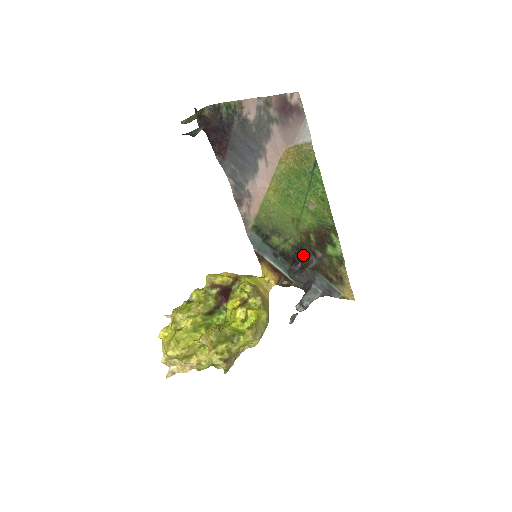
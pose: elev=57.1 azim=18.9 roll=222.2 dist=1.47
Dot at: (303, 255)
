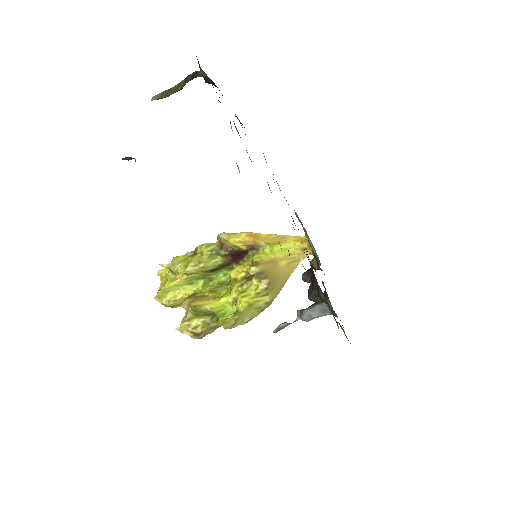
Dot at: (312, 279)
